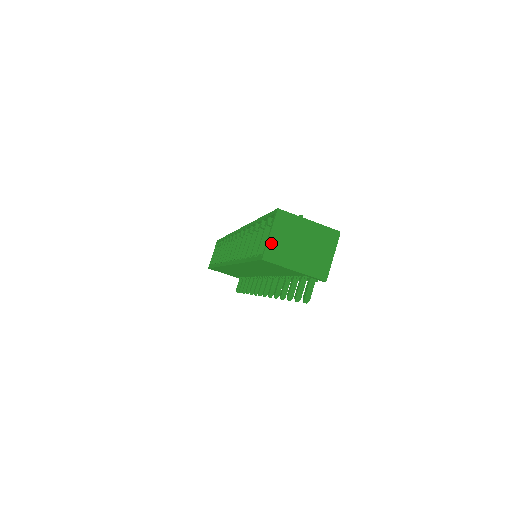
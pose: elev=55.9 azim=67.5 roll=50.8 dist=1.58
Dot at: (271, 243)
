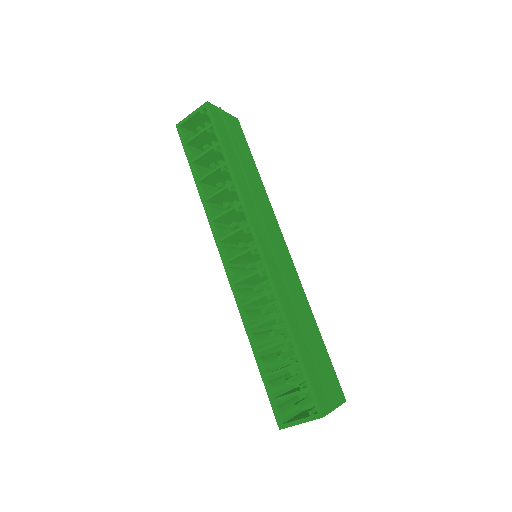
Dot at: occluded
